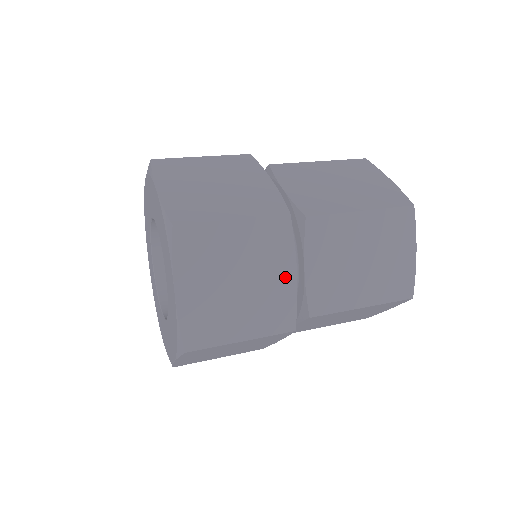
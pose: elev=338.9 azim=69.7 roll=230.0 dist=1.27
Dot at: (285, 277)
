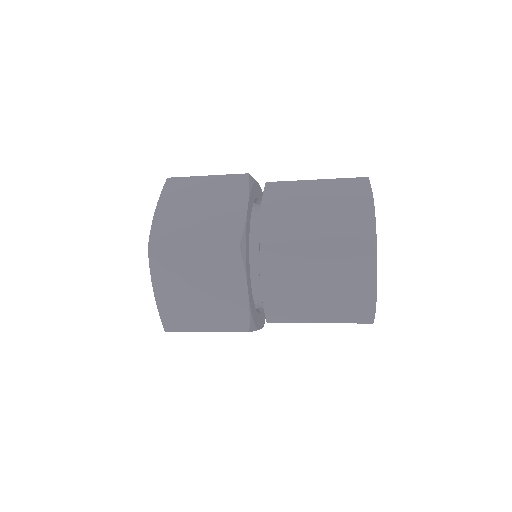
Dot at: (237, 209)
